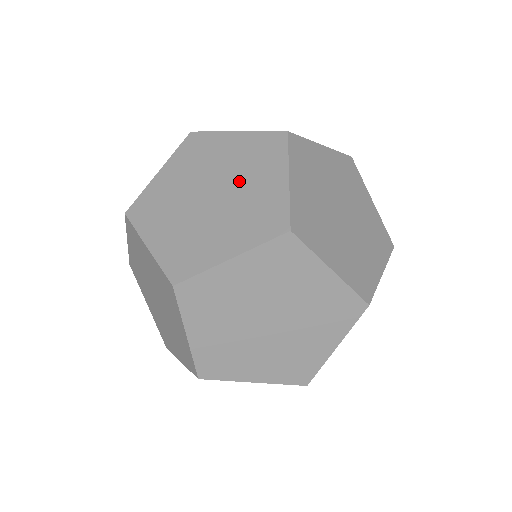
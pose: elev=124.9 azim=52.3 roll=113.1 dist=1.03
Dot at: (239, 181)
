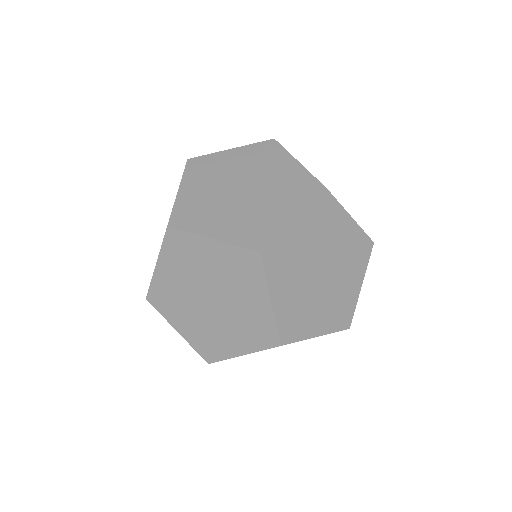
Dot at: occluded
